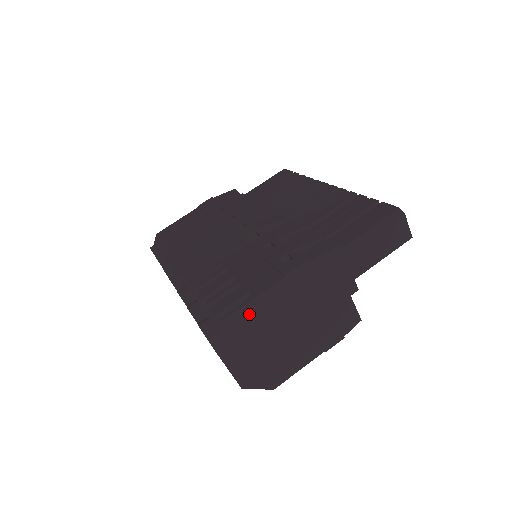
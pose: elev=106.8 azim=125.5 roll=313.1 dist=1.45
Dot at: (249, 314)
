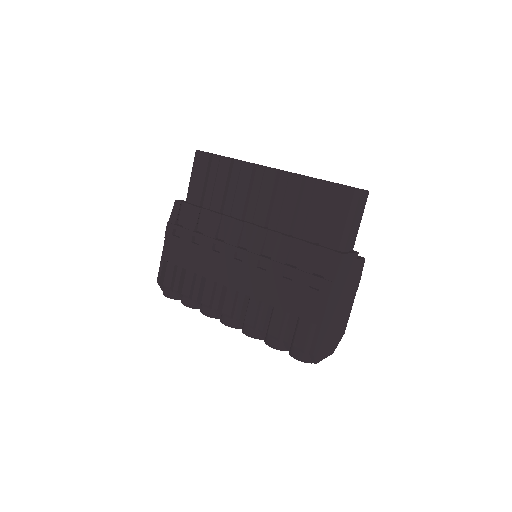
Dot at: (322, 335)
